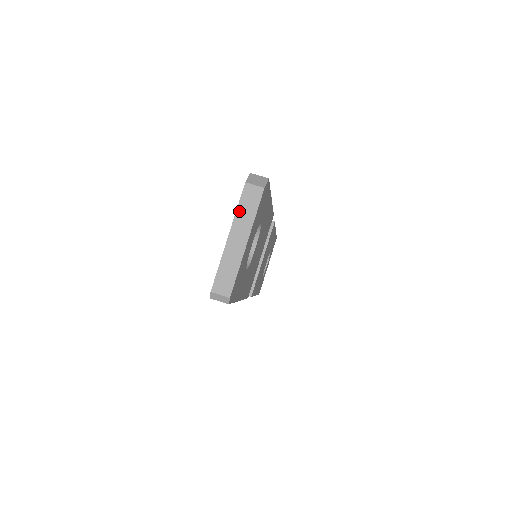
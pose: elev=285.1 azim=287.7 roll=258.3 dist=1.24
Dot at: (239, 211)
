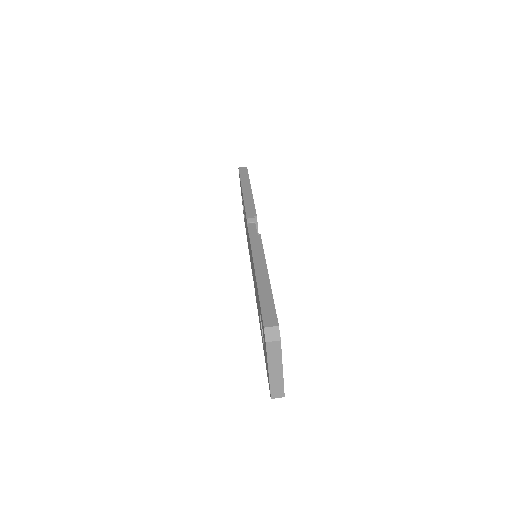
Dot at: (269, 358)
